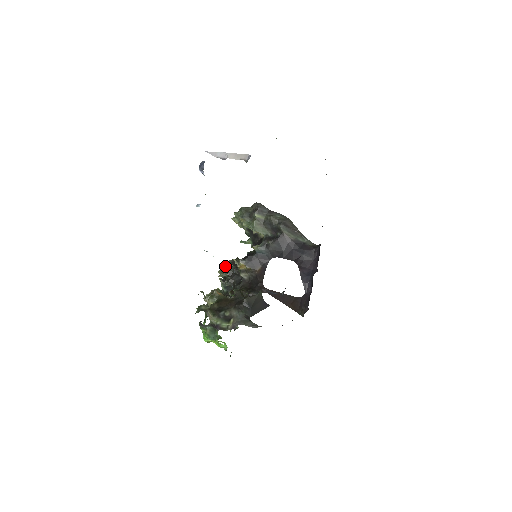
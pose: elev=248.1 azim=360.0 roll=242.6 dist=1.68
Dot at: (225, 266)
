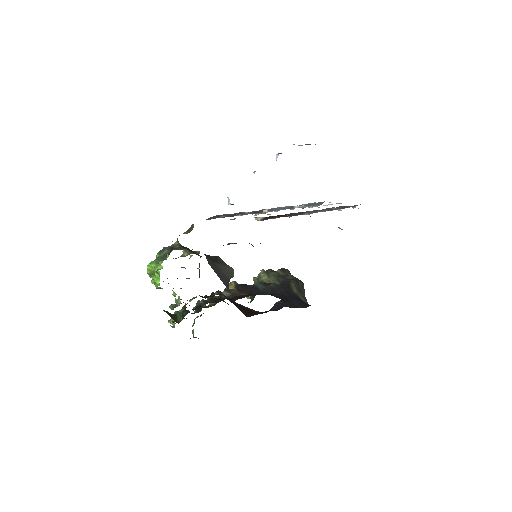
Dot at: occluded
